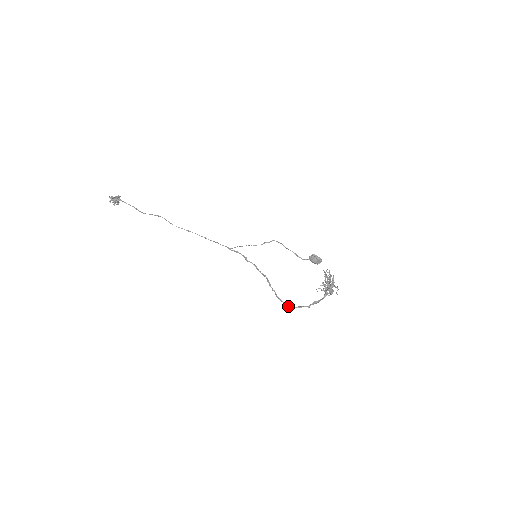
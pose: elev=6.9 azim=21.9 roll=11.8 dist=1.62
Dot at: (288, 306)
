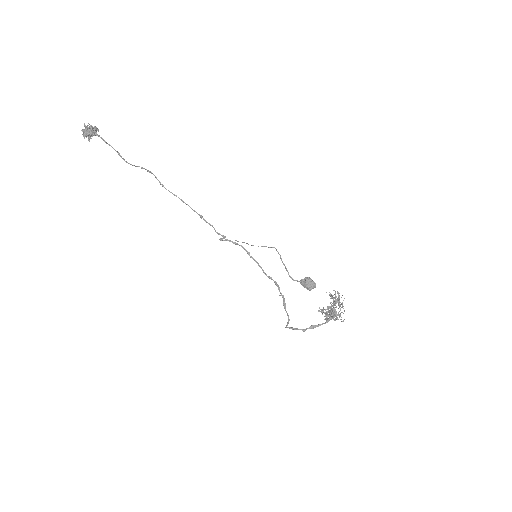
Dot at: occluded
